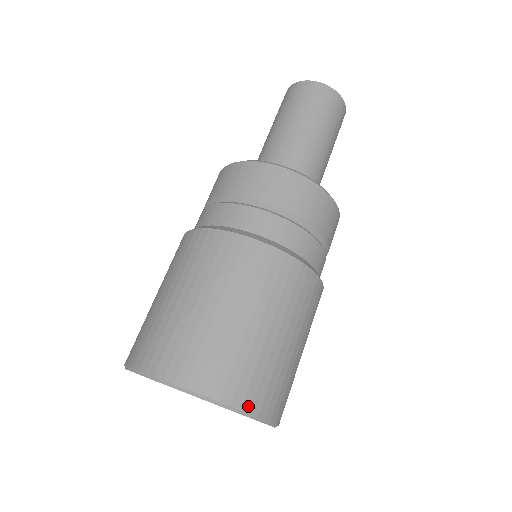
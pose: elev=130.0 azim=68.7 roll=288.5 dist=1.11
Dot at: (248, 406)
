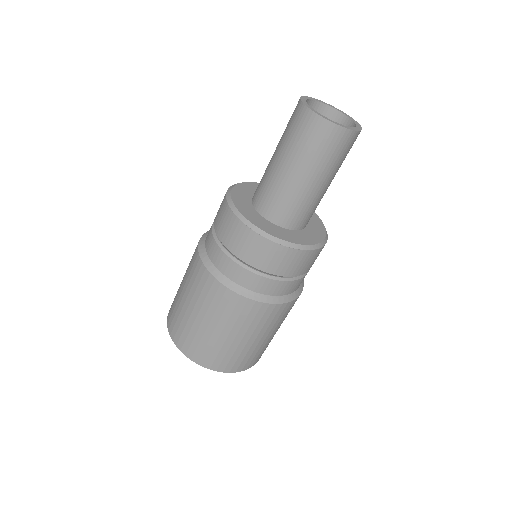
Dot at: (221, 370)
